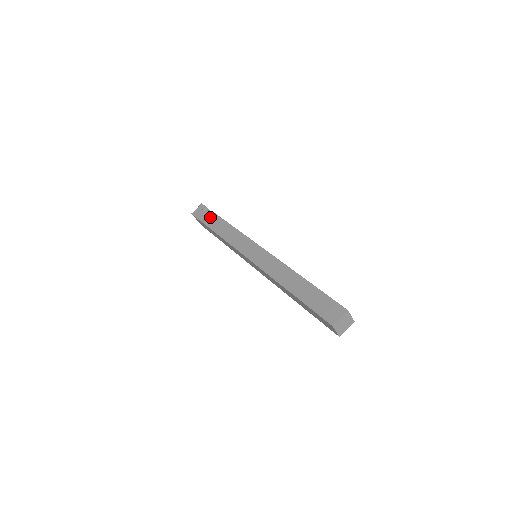
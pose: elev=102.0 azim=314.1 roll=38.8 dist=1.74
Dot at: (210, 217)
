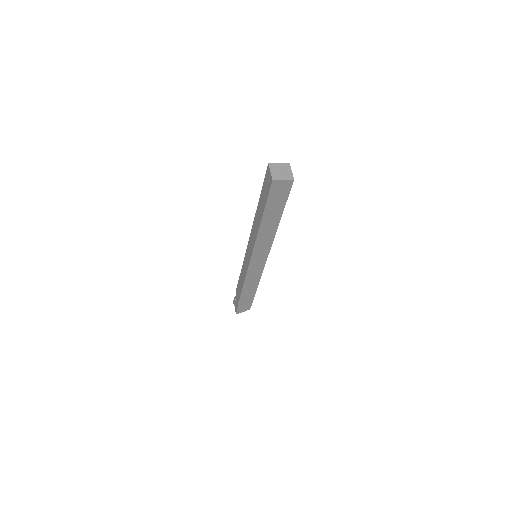
Dot at: (237, 295)
